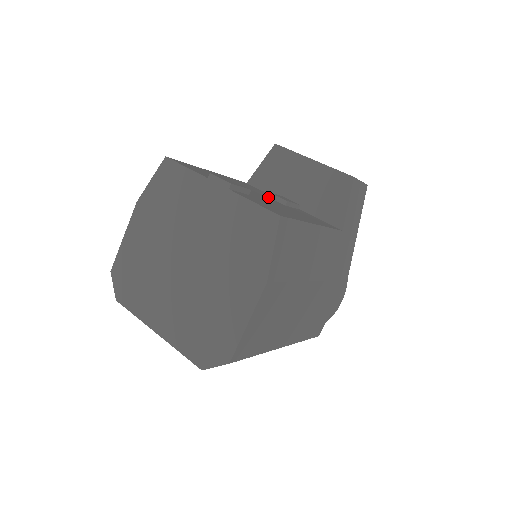
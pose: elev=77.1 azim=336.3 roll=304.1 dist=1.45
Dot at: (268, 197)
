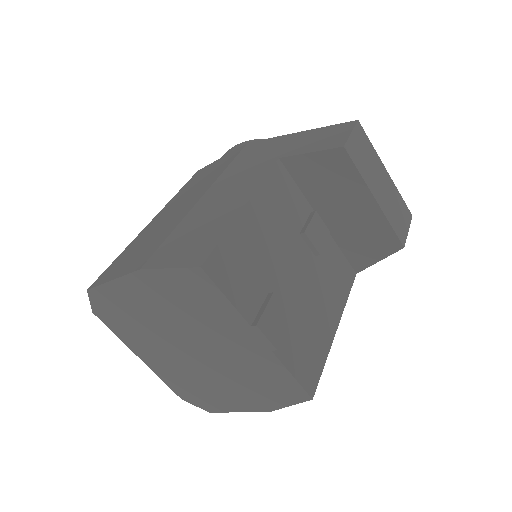
Dot at: (301, 242)
